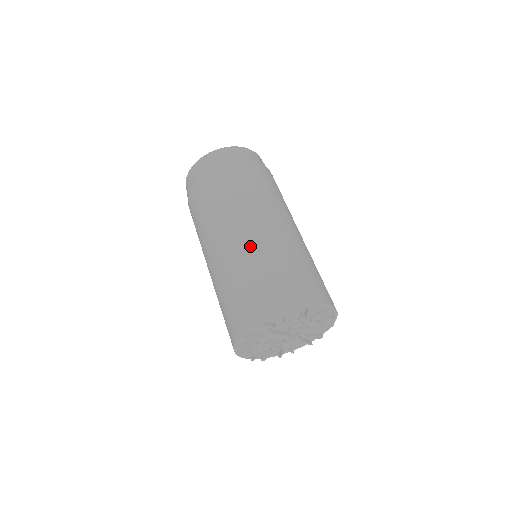
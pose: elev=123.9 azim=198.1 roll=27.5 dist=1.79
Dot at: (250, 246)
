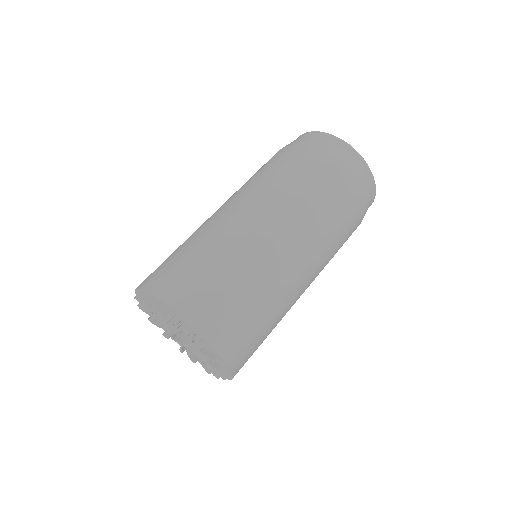
Dot at: (201, 226)
